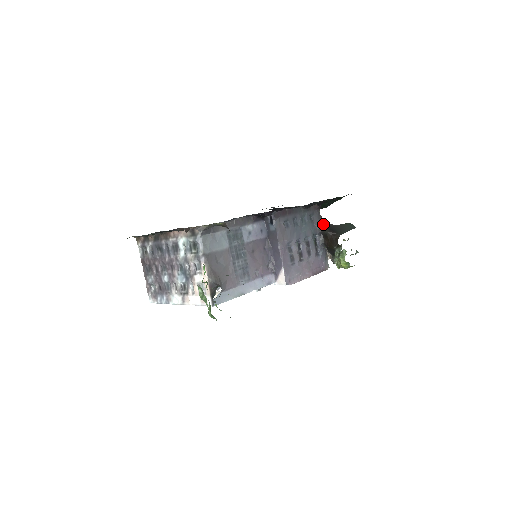
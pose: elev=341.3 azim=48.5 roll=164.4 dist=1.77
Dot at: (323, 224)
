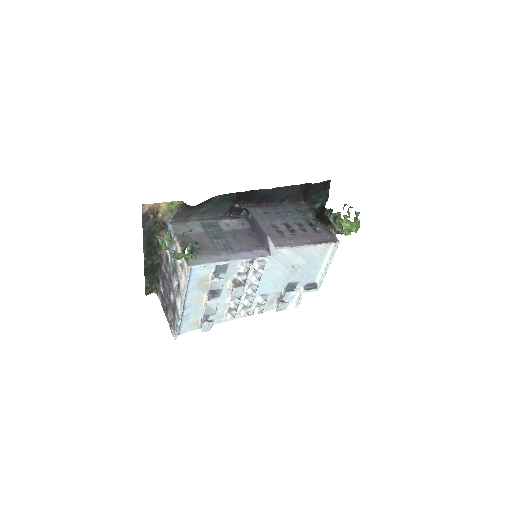
Dot at: (313, 210)
